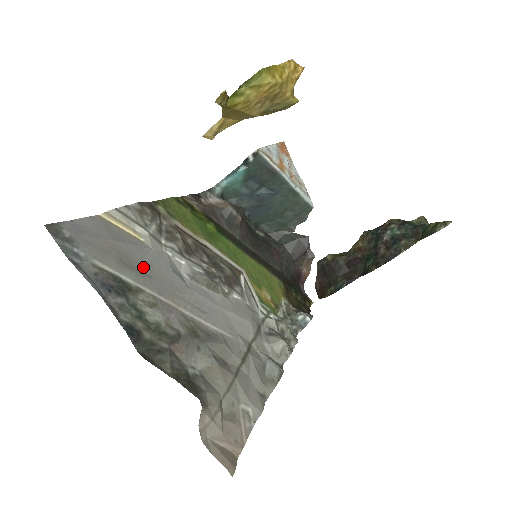
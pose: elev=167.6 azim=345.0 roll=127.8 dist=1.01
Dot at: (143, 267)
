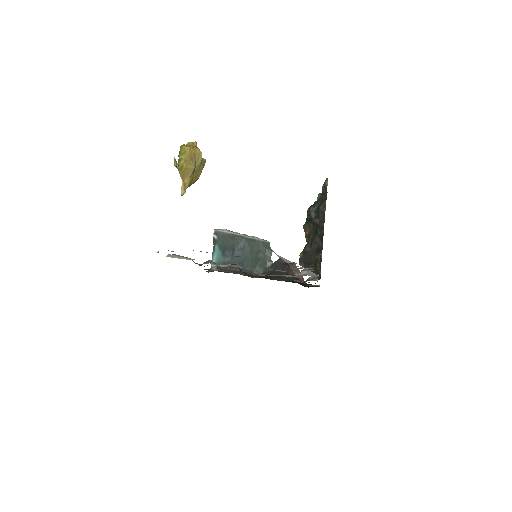
Dot at: occluded
